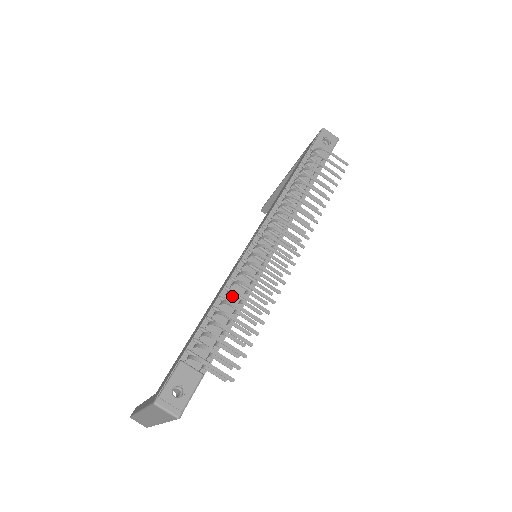
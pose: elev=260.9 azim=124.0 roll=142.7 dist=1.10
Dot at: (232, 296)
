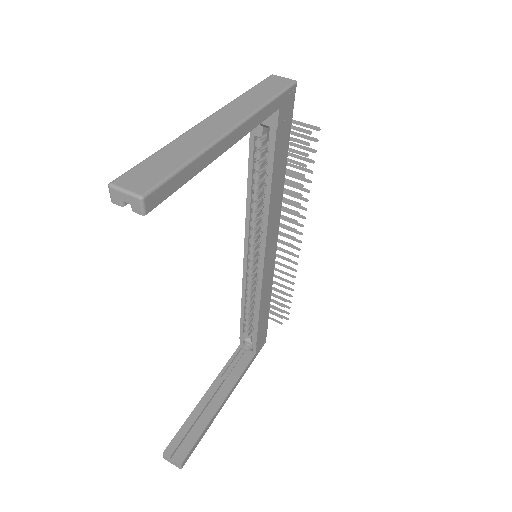
Dot at: occluded
